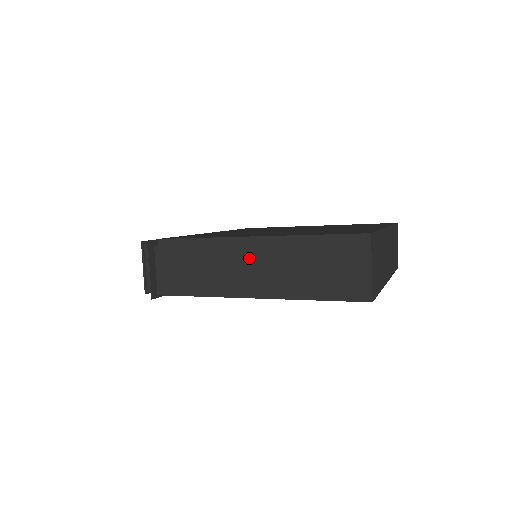
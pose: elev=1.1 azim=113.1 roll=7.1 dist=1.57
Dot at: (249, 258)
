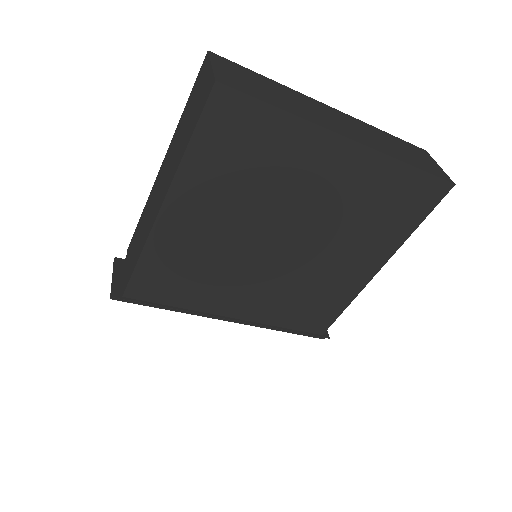
Dot at: (159, 183)
